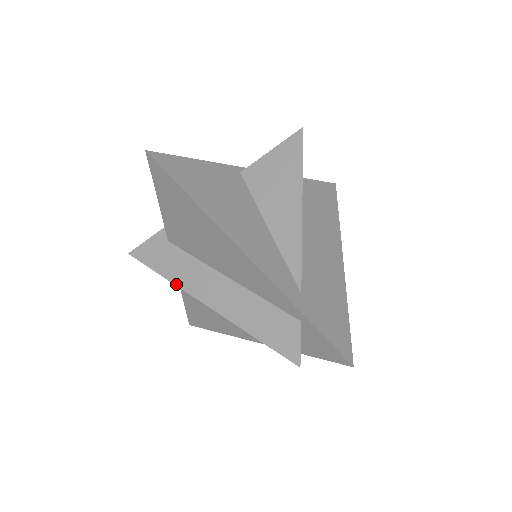
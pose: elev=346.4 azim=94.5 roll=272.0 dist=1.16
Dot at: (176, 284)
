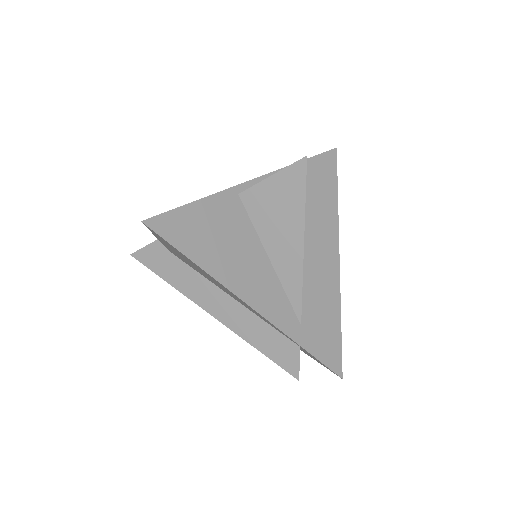
Dot at: (183, 294)
